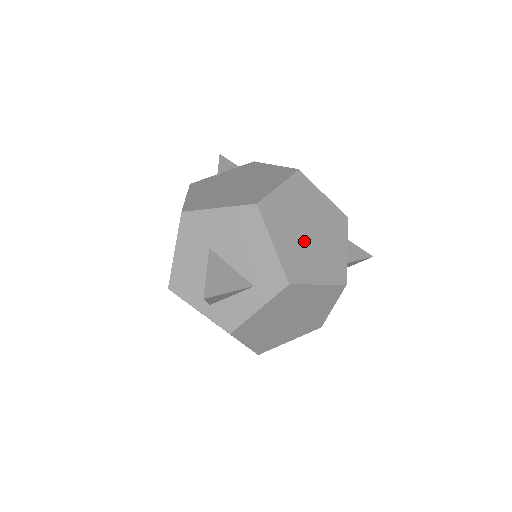
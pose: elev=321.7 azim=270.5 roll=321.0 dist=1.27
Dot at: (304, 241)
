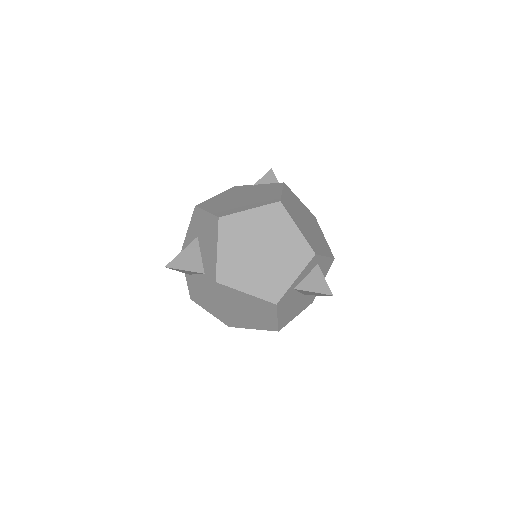
Dot at: (250, 257)
